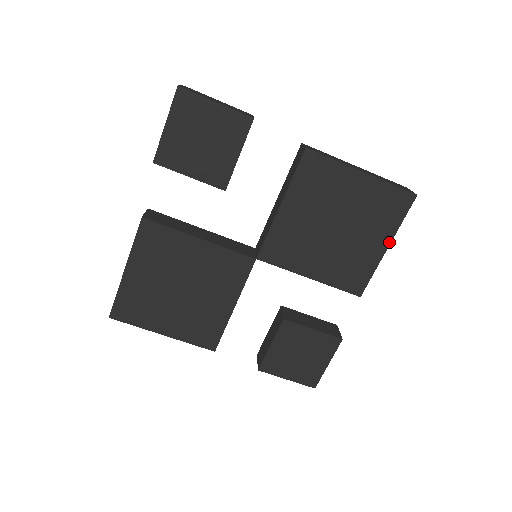
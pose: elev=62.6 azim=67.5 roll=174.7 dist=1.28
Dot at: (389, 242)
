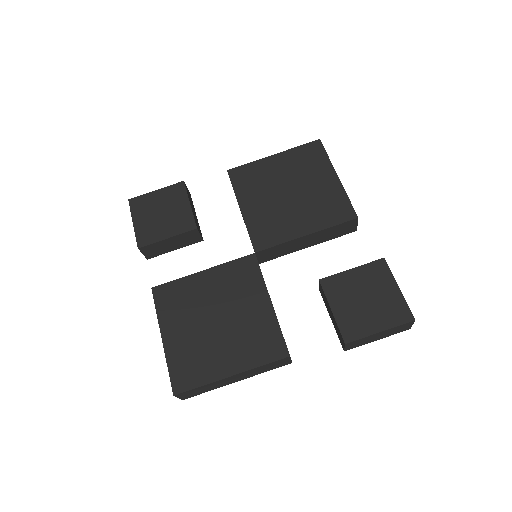
Dot at: (334, 173)
